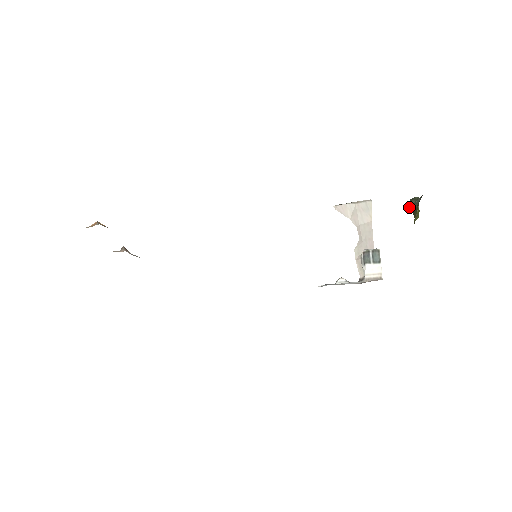
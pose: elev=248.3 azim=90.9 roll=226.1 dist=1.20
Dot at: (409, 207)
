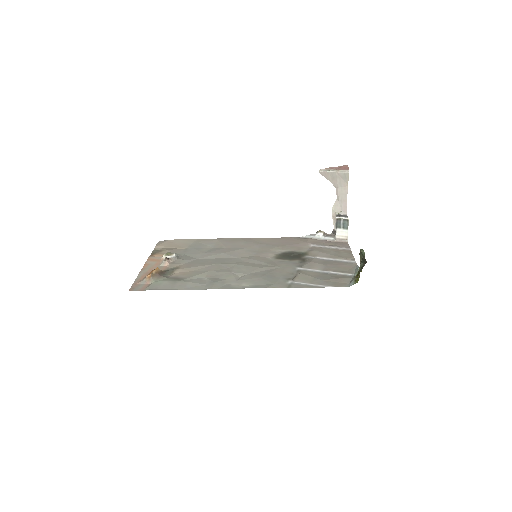
Dot at: occluded
